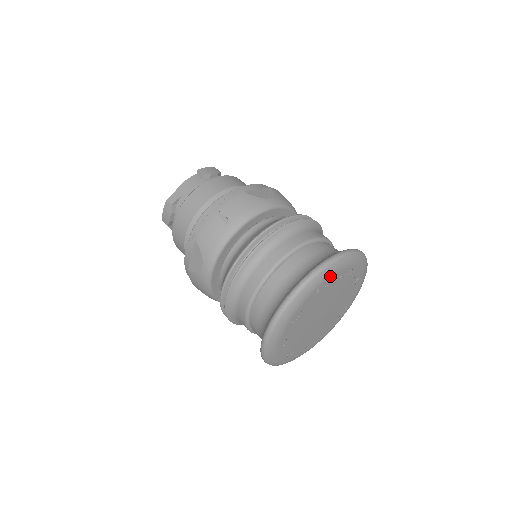
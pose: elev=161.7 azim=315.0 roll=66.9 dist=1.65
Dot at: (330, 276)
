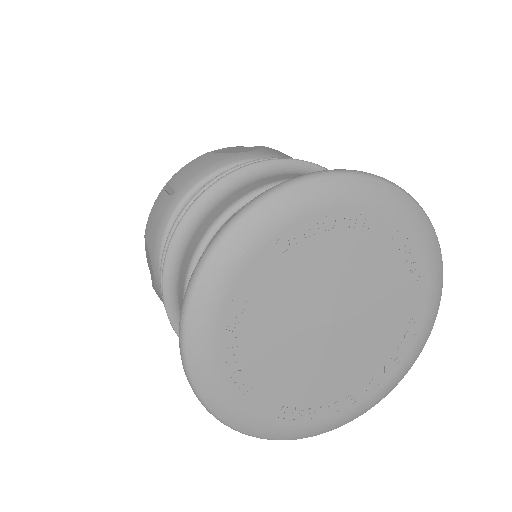
Dot at: (289, 219)
